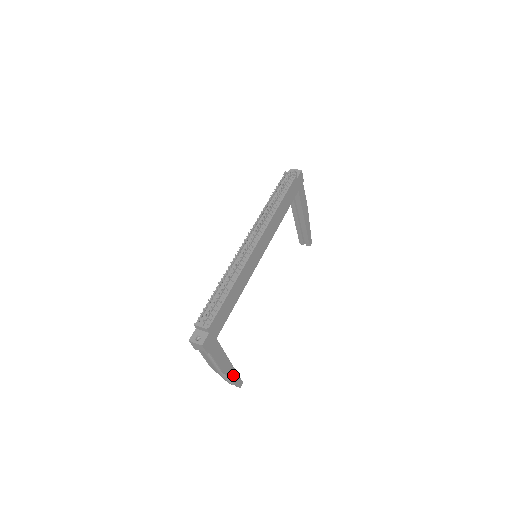
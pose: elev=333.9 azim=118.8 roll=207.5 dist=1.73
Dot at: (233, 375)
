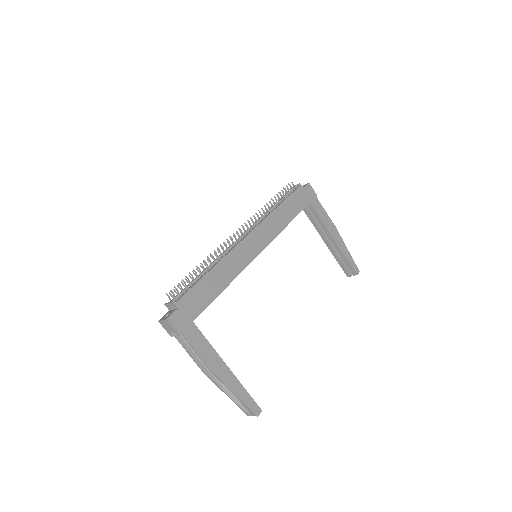
Dot at: (238, 389)
